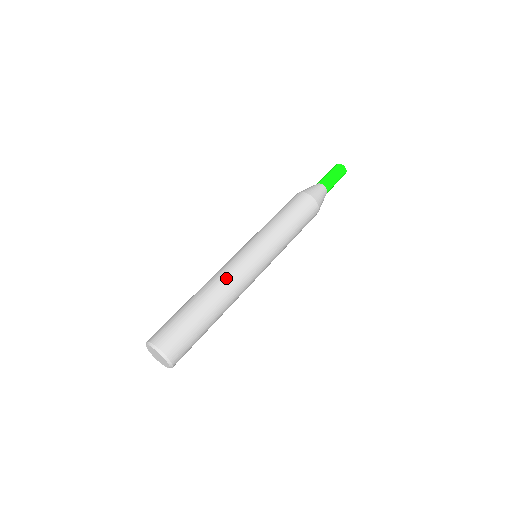
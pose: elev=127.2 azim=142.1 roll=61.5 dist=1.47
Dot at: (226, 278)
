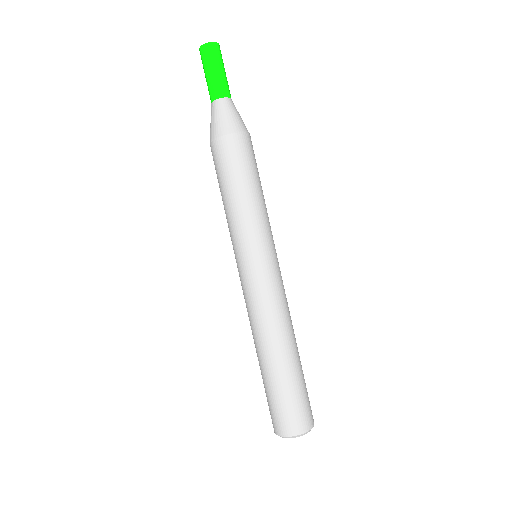
Dot at: (256, 321)
